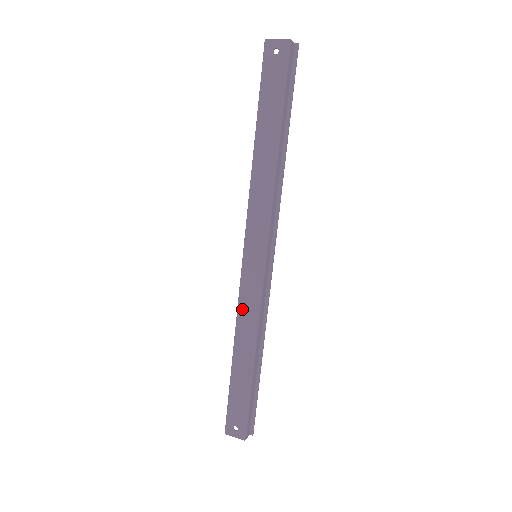
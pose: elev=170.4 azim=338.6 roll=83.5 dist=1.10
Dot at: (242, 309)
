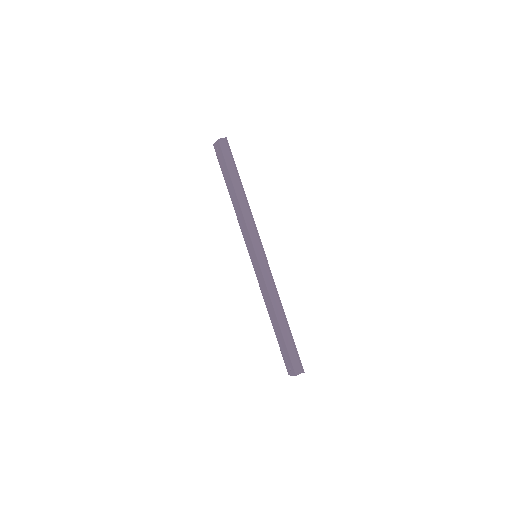
Dot at: (262, 290)
